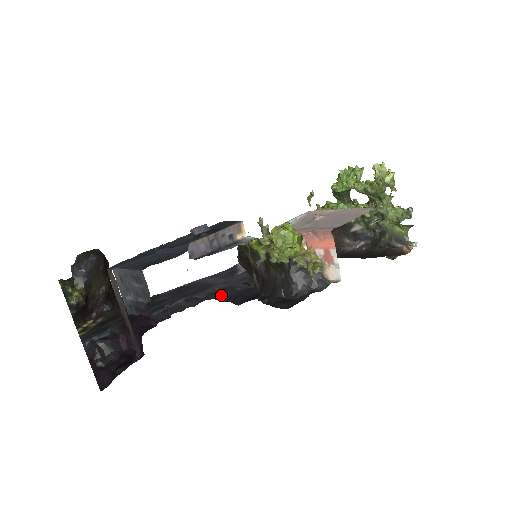
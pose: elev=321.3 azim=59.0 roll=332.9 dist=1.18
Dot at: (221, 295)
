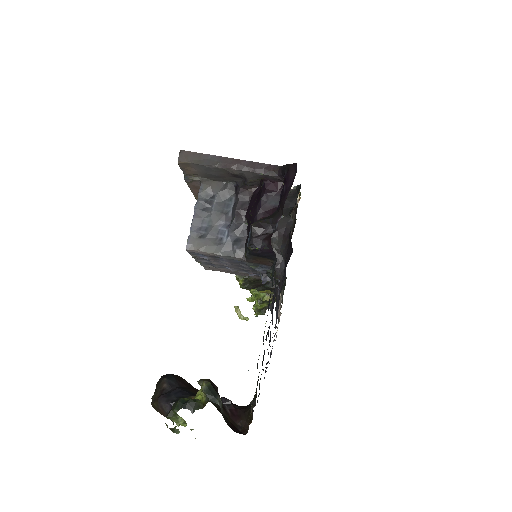
Dot at: (281, 287)
